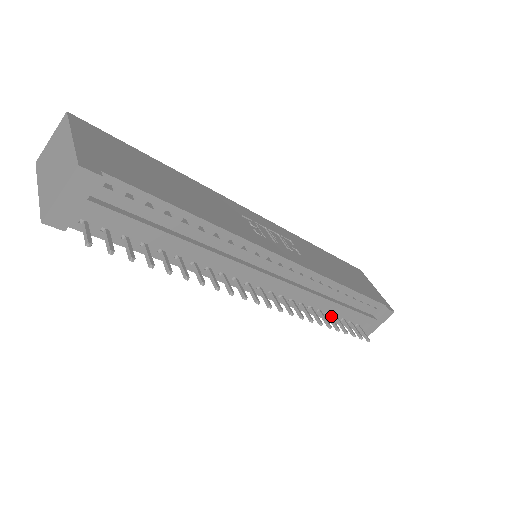
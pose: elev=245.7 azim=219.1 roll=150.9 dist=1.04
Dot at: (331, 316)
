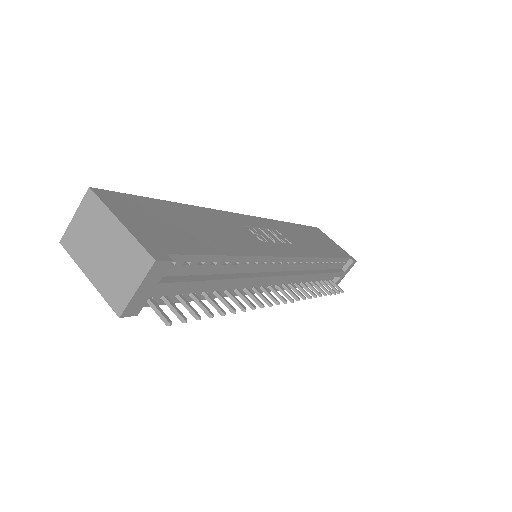
Dot at: (314, 282)
